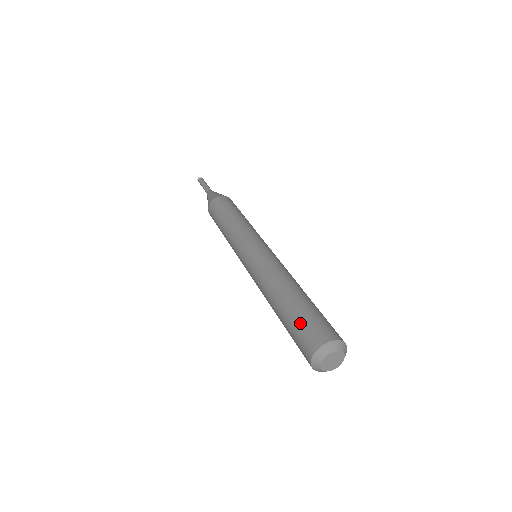
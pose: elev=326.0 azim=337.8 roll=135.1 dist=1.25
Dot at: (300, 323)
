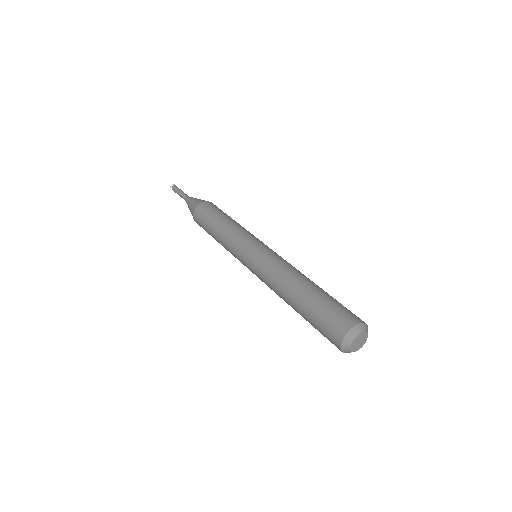
Dot at: (317, 324)
